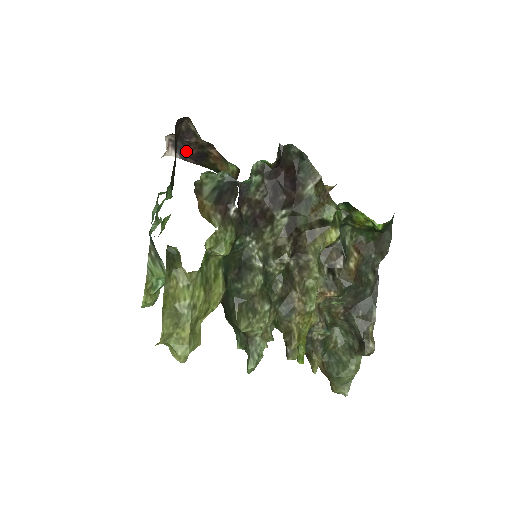
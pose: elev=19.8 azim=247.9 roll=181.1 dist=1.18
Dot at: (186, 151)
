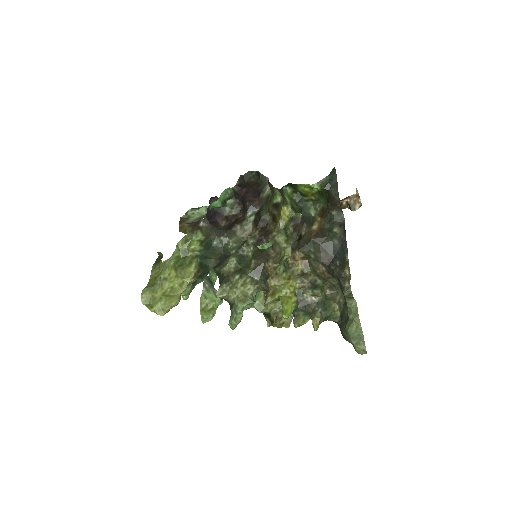
Dot at: occluded
